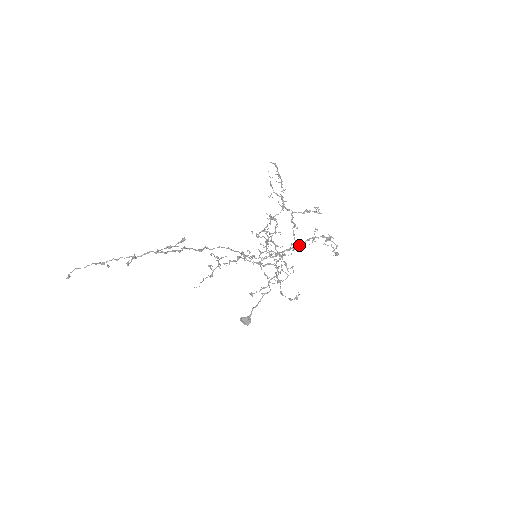
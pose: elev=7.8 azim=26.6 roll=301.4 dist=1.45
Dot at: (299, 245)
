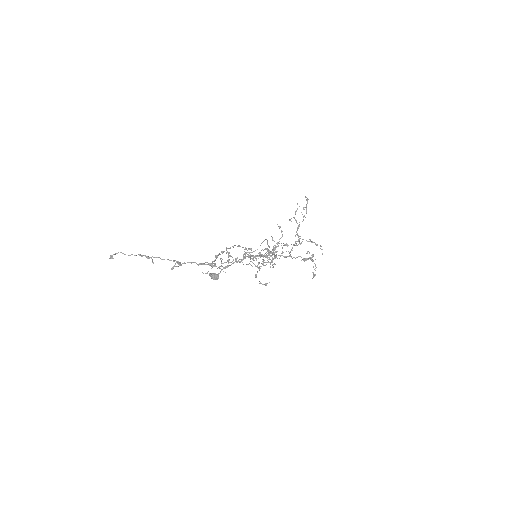
Dot at: occluded
